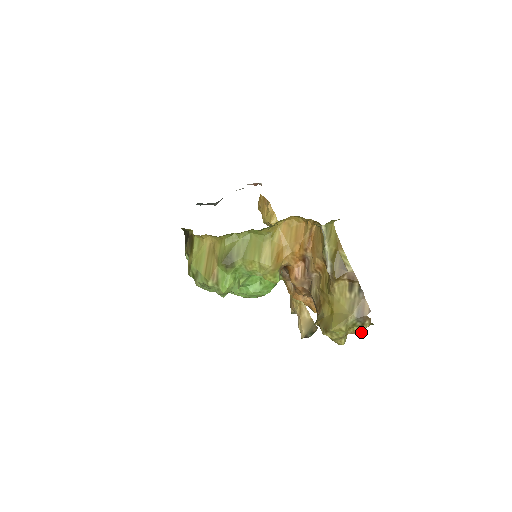
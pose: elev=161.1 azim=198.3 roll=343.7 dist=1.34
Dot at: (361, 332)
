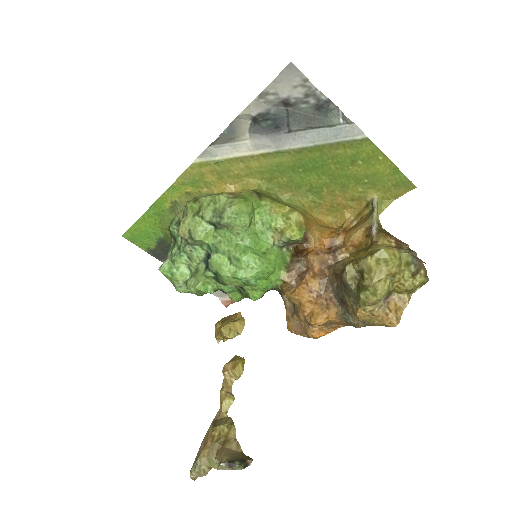
Dot at: (397, 318)
